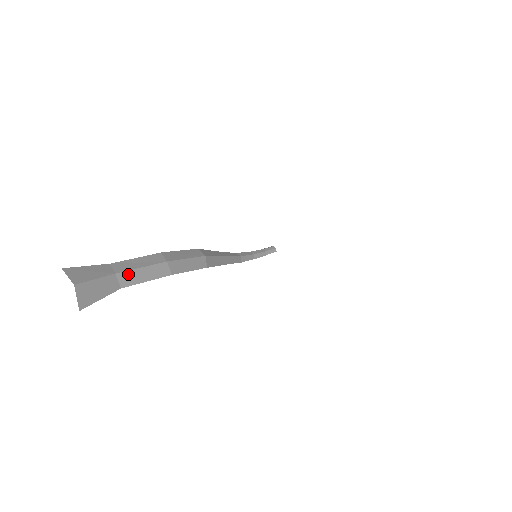
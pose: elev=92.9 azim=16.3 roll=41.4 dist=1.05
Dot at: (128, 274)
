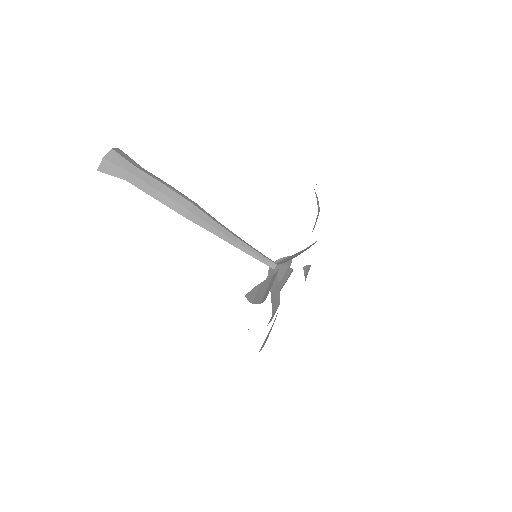
Dot at: (134, 177)
